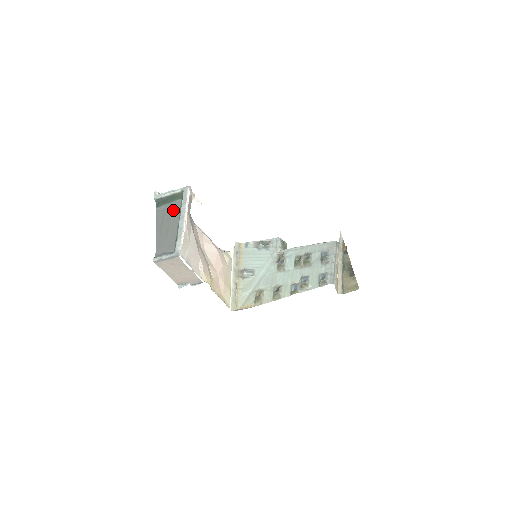
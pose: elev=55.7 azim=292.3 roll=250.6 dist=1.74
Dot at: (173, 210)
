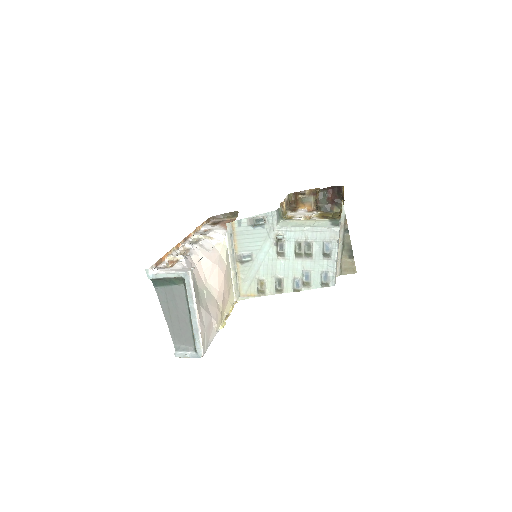
Dot at: (177, 297)
